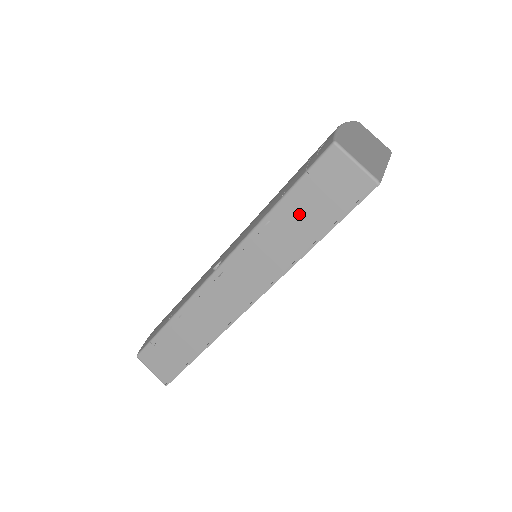
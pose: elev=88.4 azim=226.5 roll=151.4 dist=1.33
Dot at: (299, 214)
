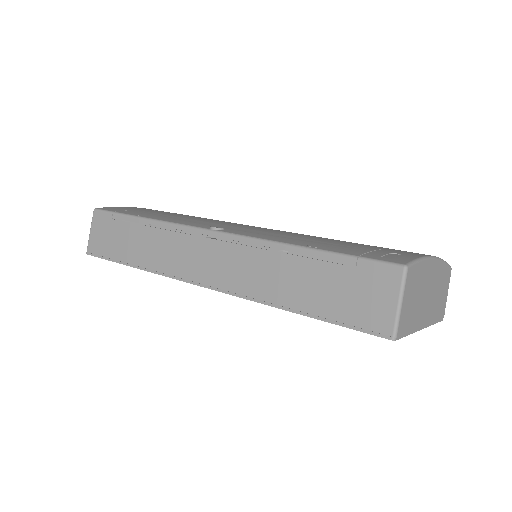
Dot at: (312, 277)
